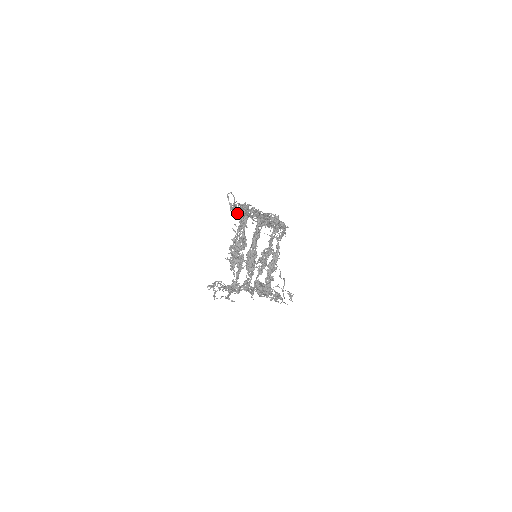
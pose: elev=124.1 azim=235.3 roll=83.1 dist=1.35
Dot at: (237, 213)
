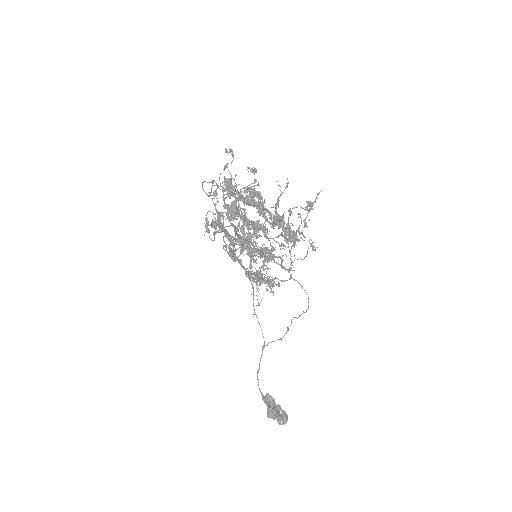
Dot at: (221, 186)
